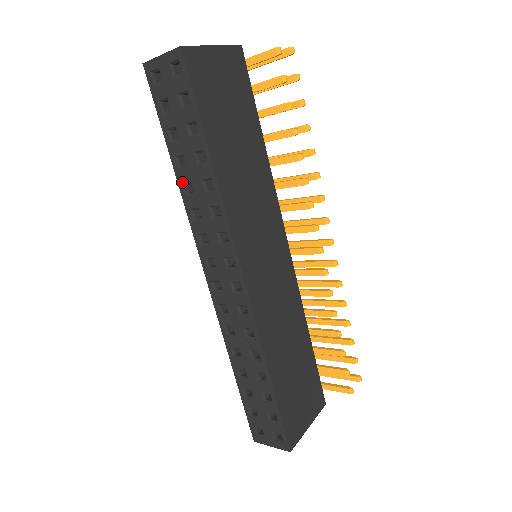
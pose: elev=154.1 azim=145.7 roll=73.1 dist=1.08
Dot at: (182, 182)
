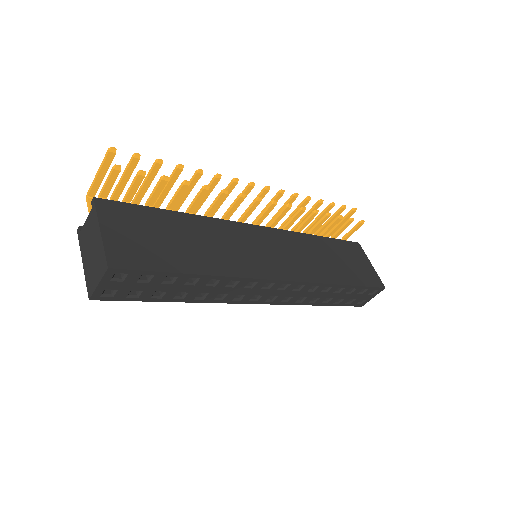
Dot at: (193, 300)
